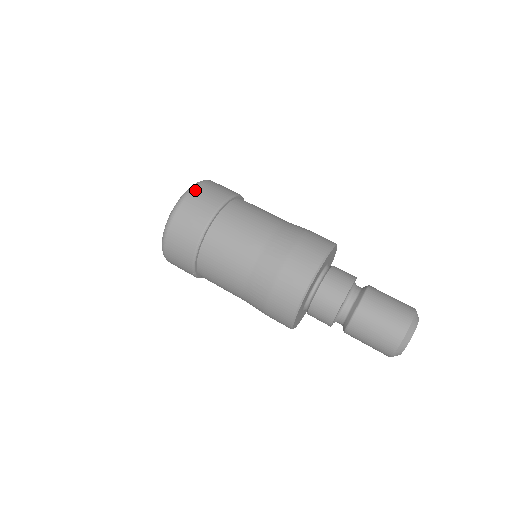
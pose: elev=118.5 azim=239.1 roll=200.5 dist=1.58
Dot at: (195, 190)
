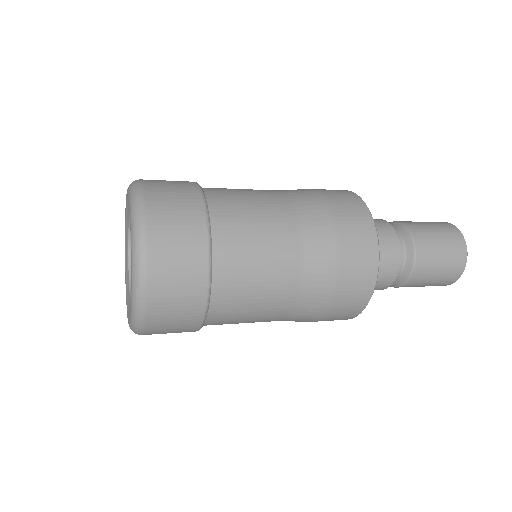
Dot at: occluded
